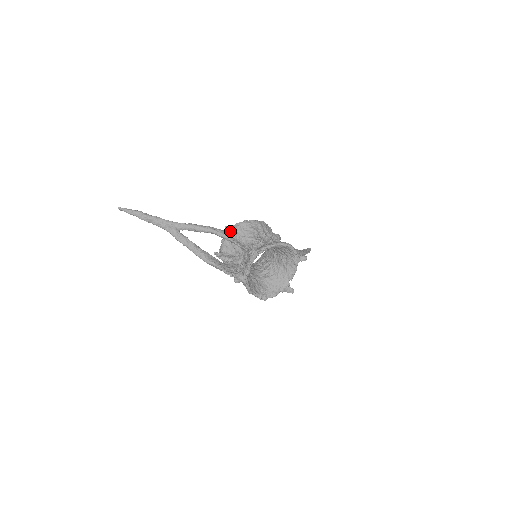
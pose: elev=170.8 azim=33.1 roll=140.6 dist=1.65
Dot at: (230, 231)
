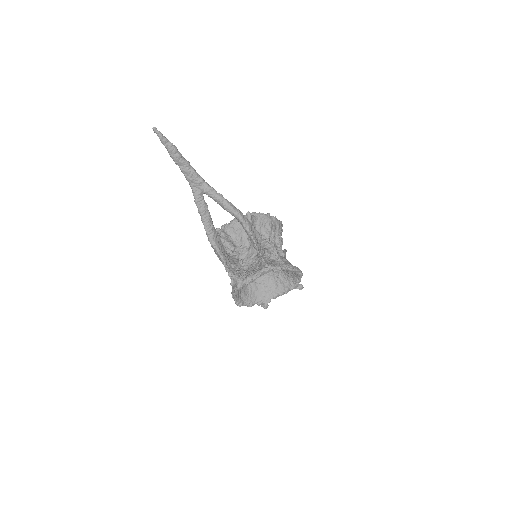
Dot at: (250, 219)
